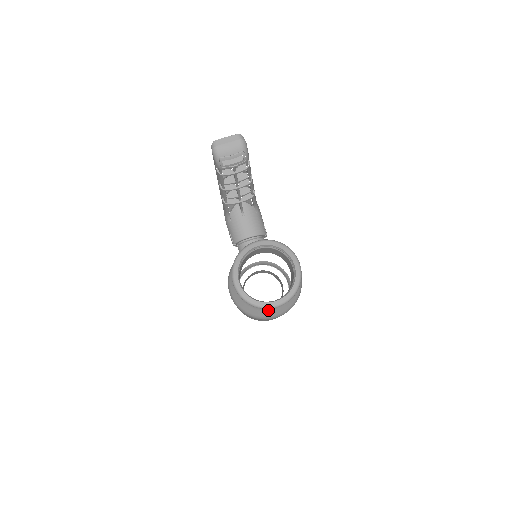
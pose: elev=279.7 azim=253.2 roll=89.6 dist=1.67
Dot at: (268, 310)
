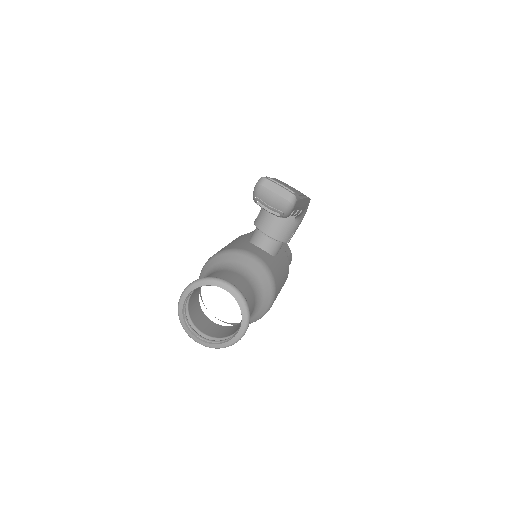
Dot at: occluded
